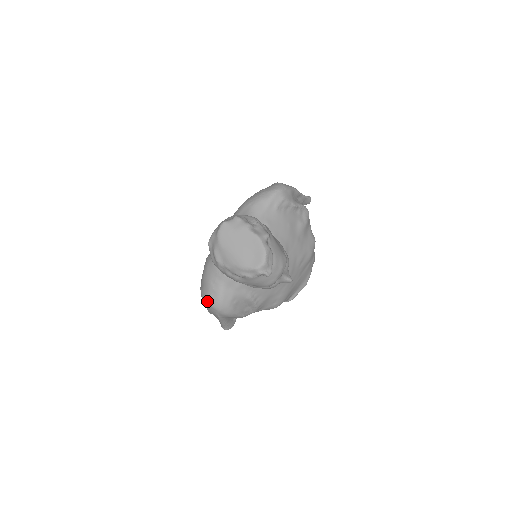
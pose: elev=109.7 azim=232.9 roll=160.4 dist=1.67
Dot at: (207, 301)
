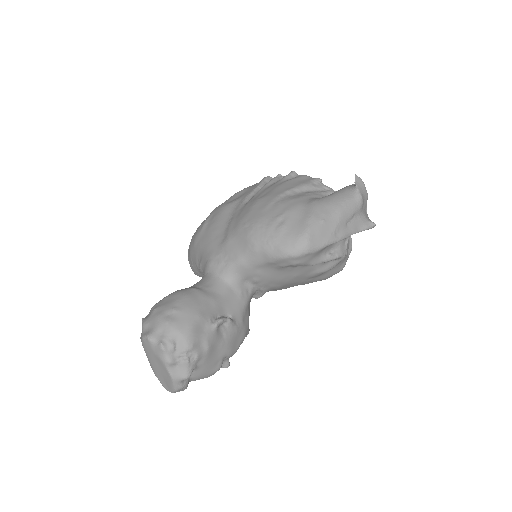
Dot at: occluded
